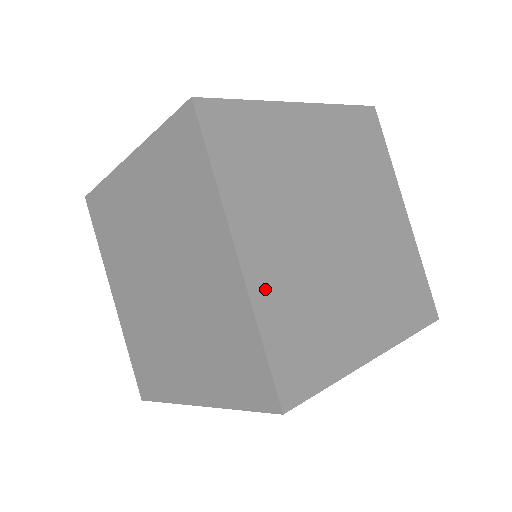
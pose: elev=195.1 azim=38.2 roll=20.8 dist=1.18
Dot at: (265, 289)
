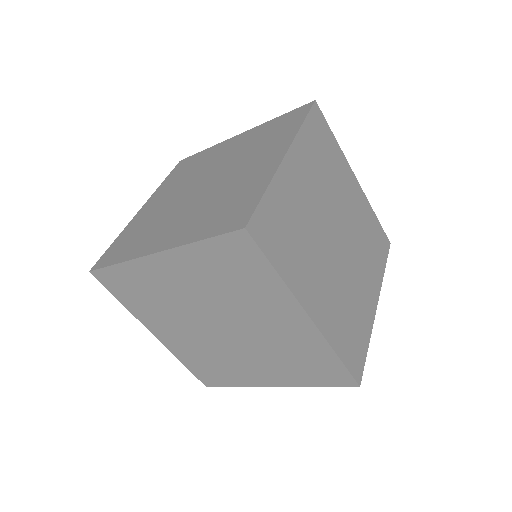
Dot at: (328, 324)
